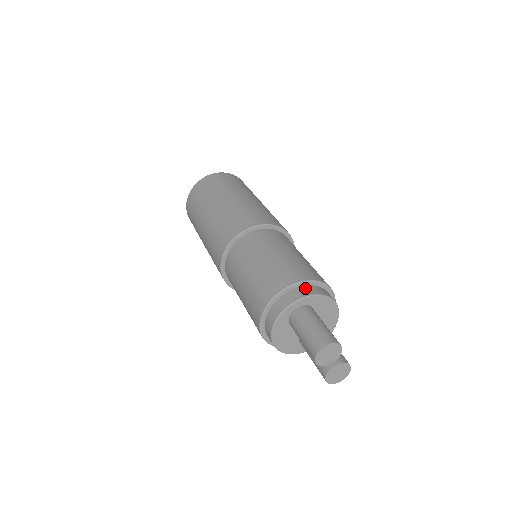
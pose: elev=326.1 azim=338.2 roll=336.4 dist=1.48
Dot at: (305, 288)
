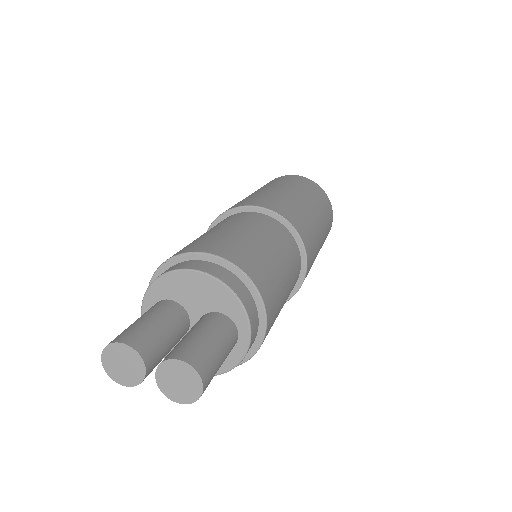
Dot at: occluded
